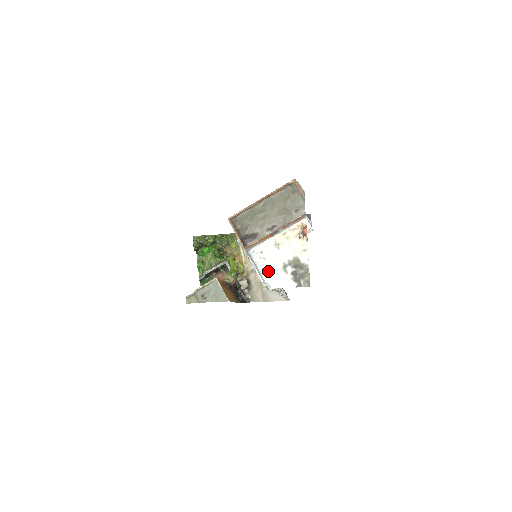
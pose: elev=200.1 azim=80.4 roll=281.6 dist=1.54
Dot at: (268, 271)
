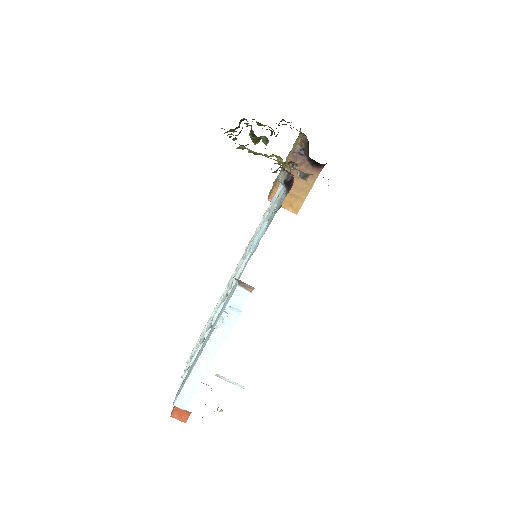
Dot at: occluded
